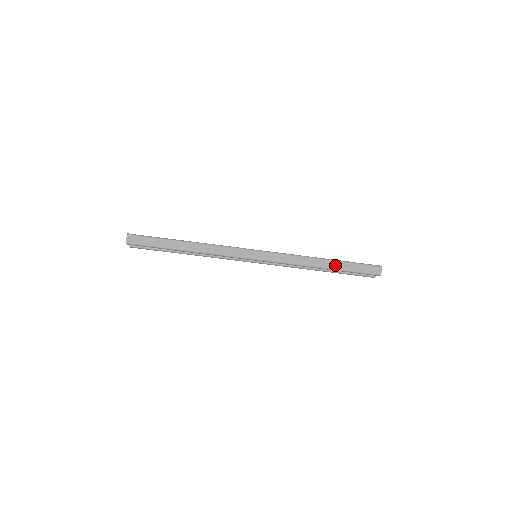
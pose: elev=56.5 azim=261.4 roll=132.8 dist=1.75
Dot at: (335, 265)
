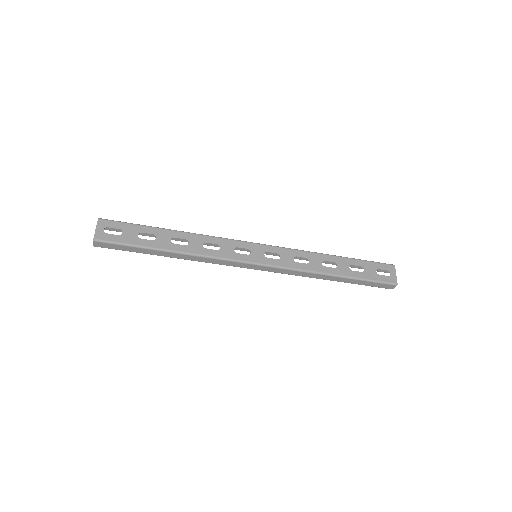
Dot at: (344, 280)
